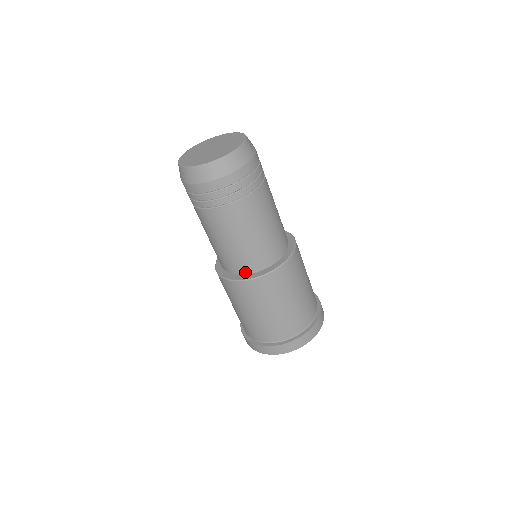
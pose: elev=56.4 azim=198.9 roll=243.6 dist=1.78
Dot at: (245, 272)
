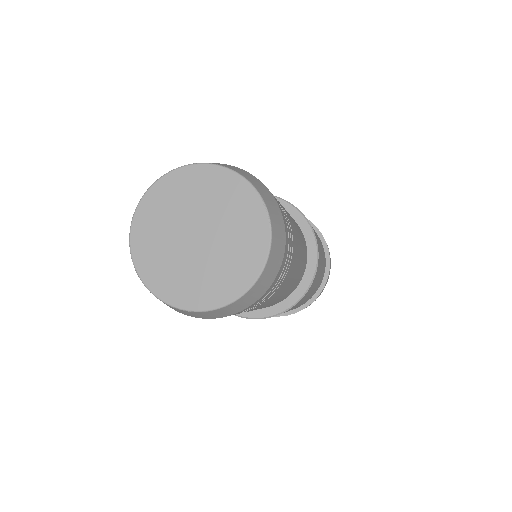
Dot at: occluded
